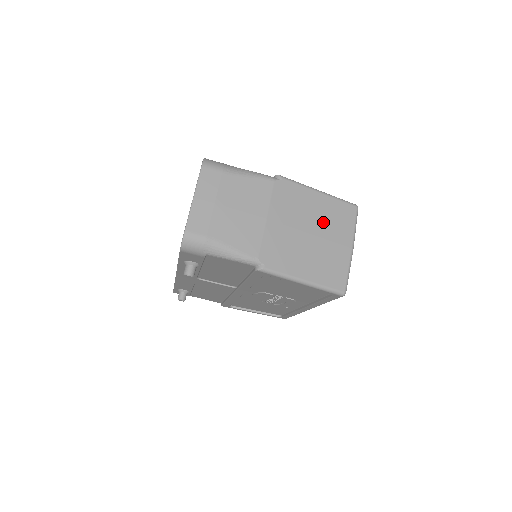
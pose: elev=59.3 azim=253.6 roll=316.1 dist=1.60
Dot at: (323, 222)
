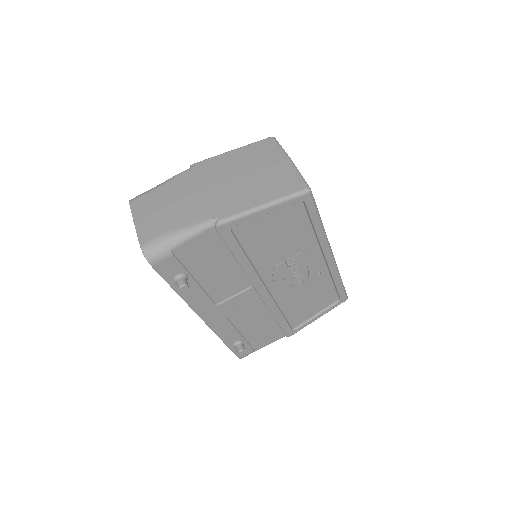
Dot at: (249, 163)
